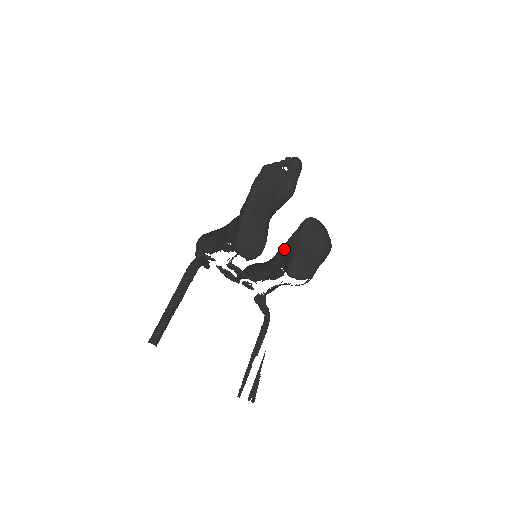
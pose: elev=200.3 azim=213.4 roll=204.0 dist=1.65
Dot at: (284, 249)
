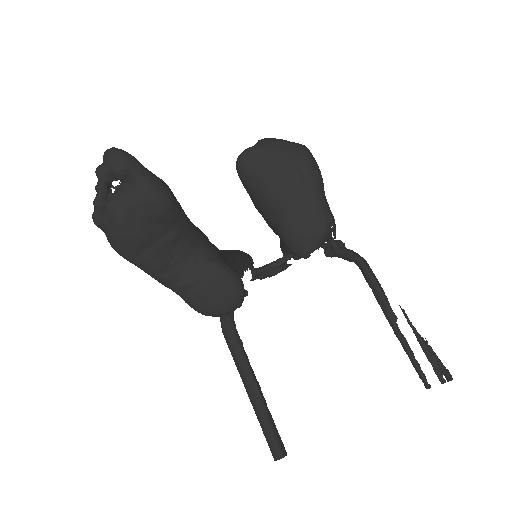
Dot at: occluded
